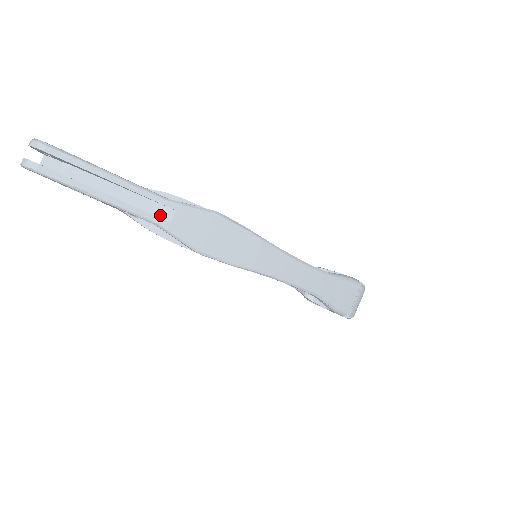
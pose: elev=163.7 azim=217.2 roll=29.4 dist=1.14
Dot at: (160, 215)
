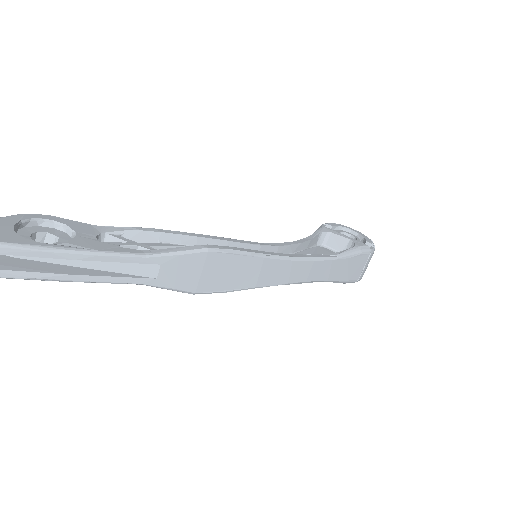
Dot at: (142, 273)
